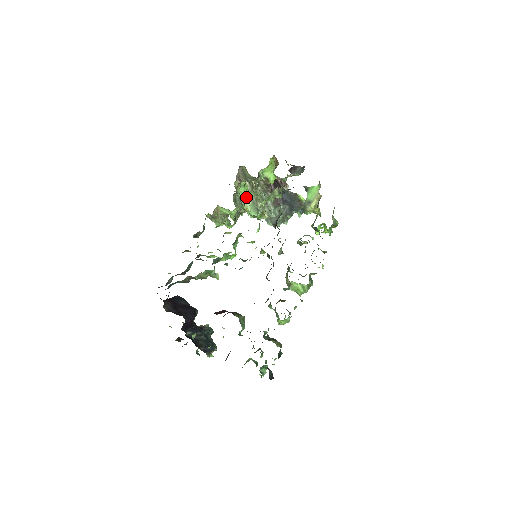
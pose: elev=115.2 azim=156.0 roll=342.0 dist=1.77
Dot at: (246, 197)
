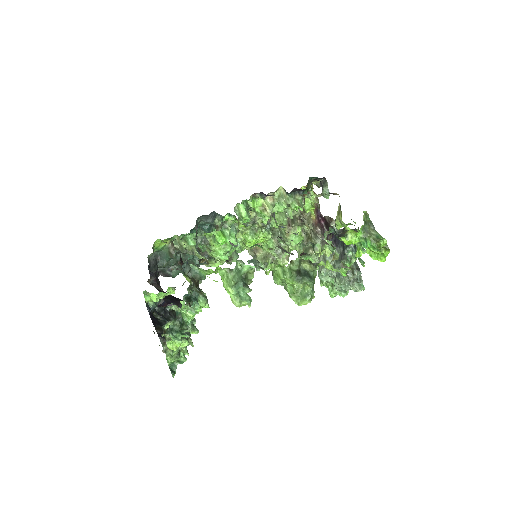
Dot at: (300, 247)
